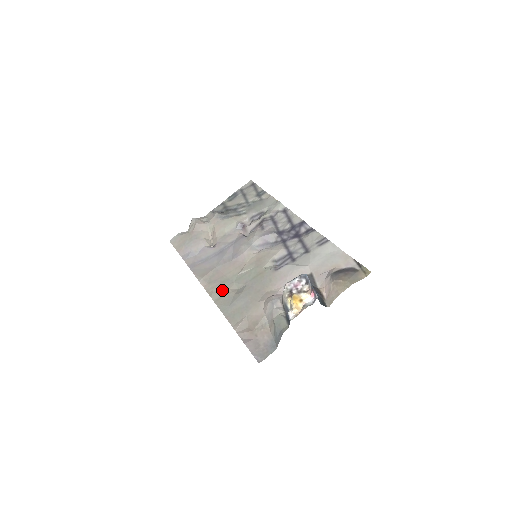
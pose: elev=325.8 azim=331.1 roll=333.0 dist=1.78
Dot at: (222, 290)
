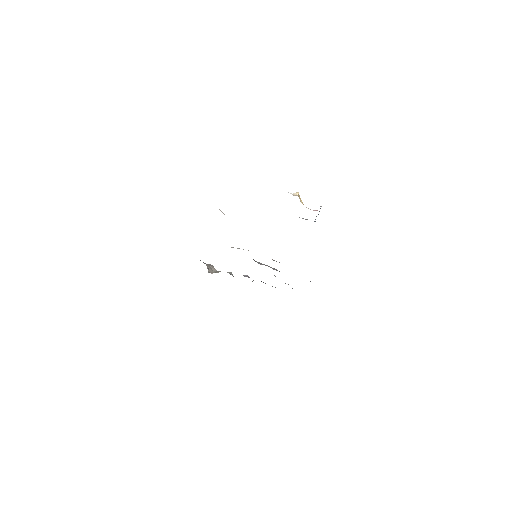
Dot at: occluded
